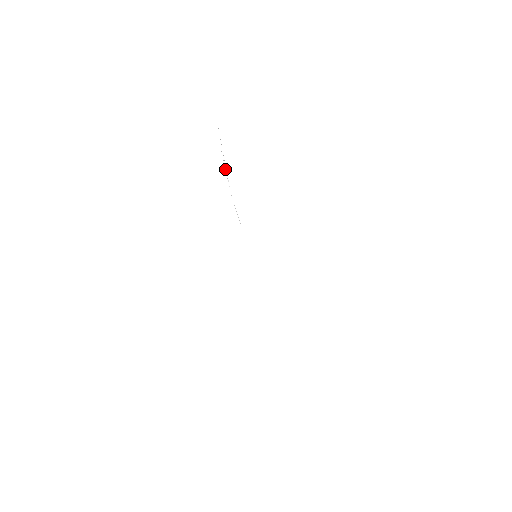
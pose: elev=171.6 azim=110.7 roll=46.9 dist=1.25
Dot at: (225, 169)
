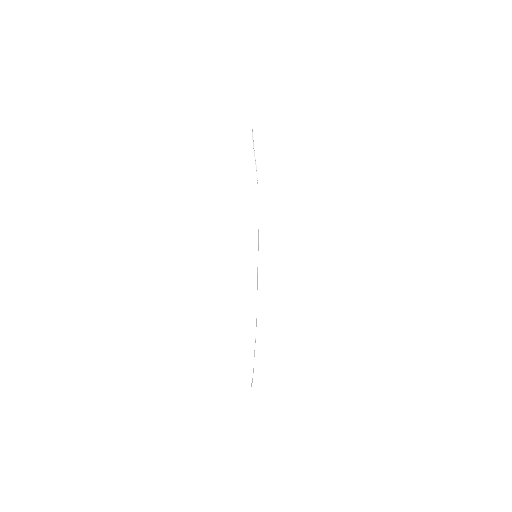
Dot at: (256, 165)
